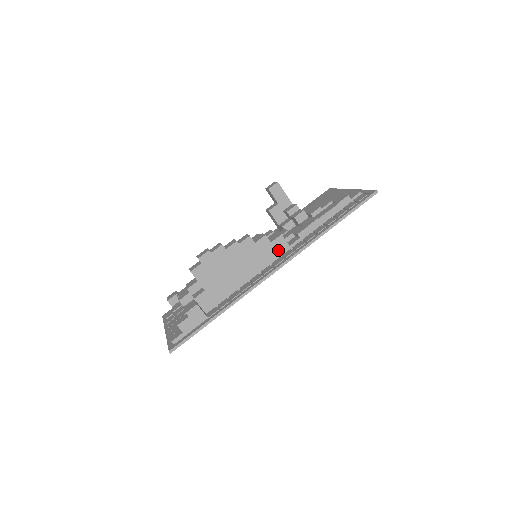
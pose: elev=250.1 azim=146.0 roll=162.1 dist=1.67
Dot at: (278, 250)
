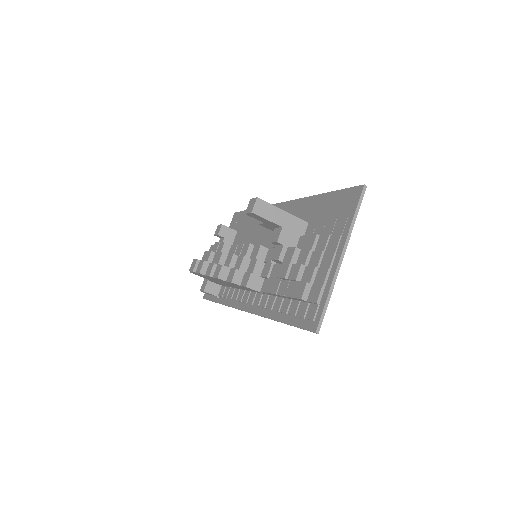
Dot at: (251, 290)
